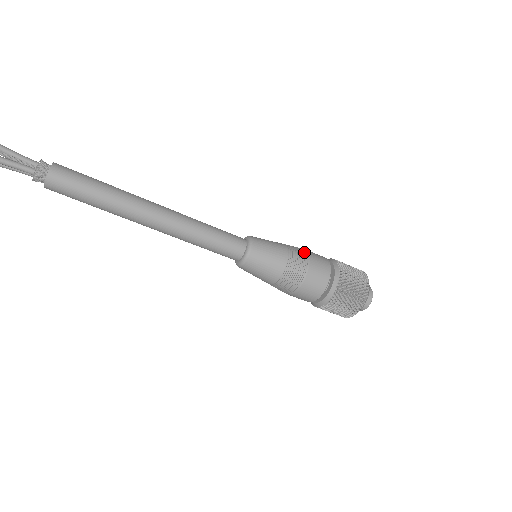
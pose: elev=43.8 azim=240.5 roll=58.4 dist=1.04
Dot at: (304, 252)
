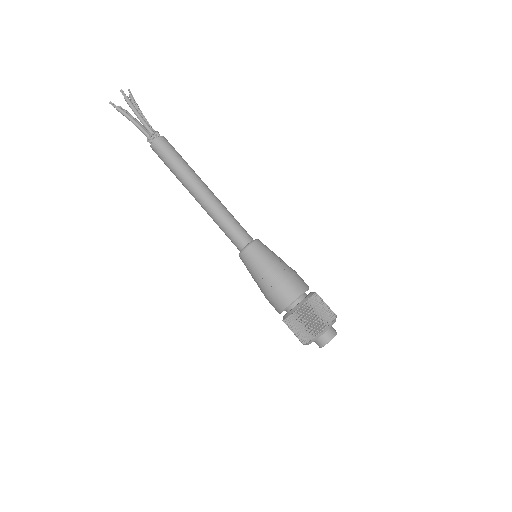
Dot at: occluded
